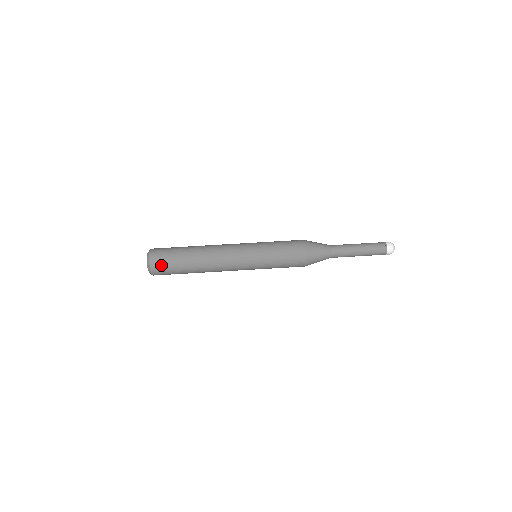
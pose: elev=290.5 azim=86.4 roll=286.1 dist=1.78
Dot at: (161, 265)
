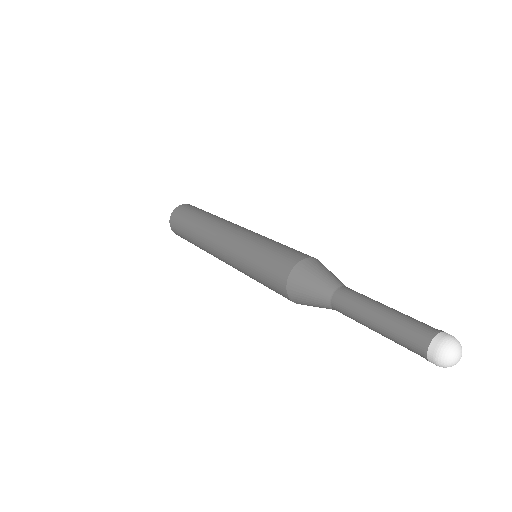
Dot at: (176, 222)
